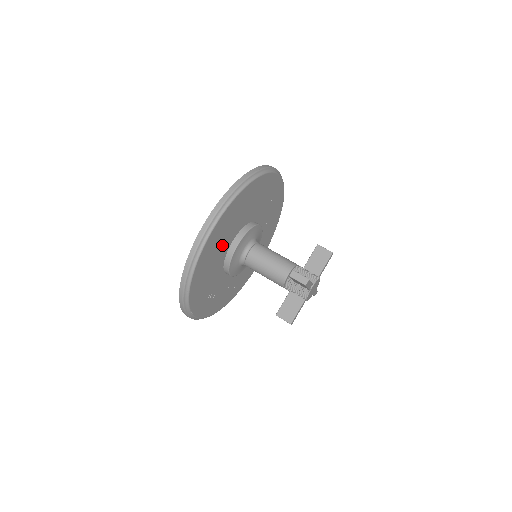
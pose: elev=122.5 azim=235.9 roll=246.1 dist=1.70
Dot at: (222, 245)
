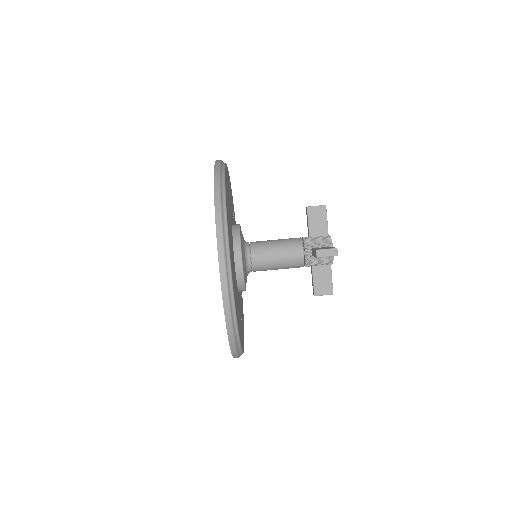
Dot at: (234, 274)
